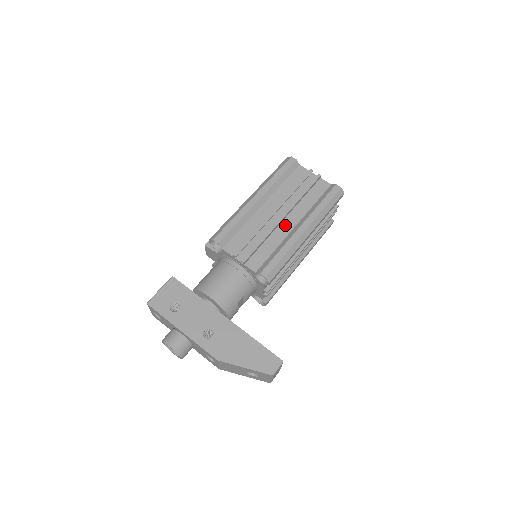
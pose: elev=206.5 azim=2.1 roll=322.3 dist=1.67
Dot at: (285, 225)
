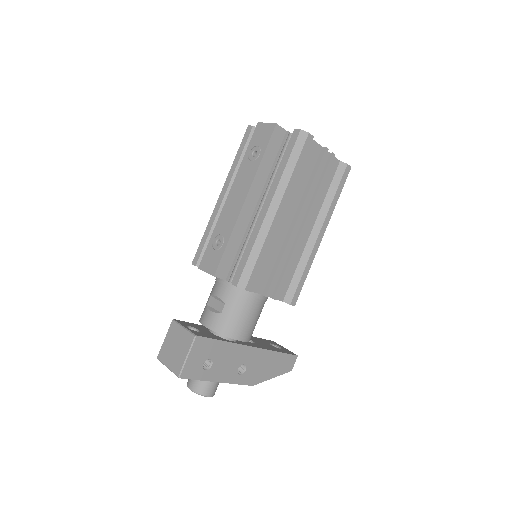
Dot at: (303, 234)
